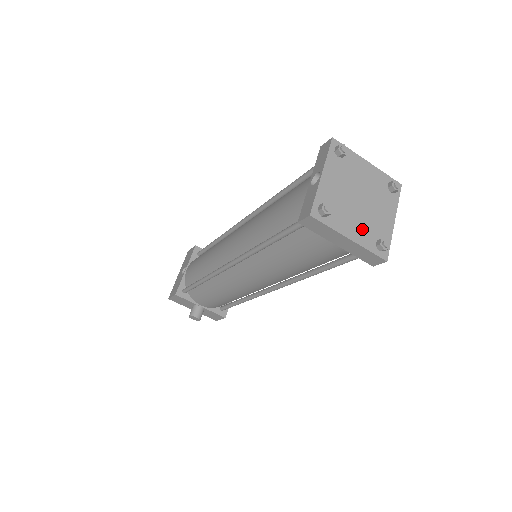
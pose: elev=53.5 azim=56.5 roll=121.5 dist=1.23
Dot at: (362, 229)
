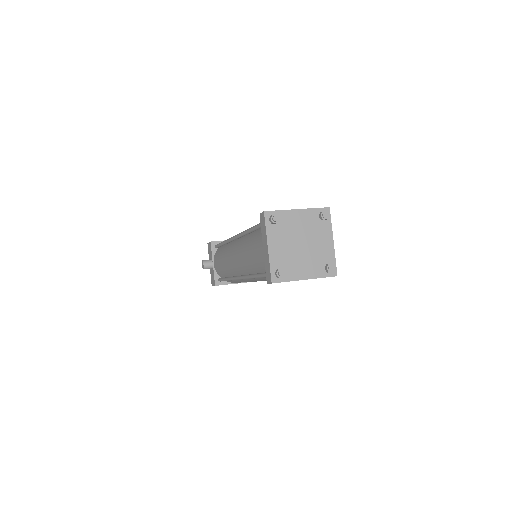
Dot at: (281, 254)
